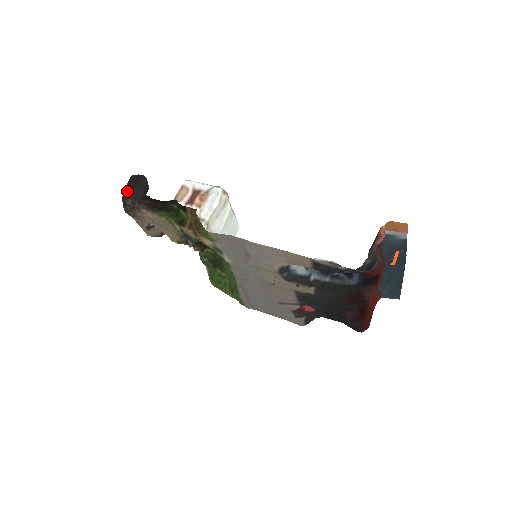
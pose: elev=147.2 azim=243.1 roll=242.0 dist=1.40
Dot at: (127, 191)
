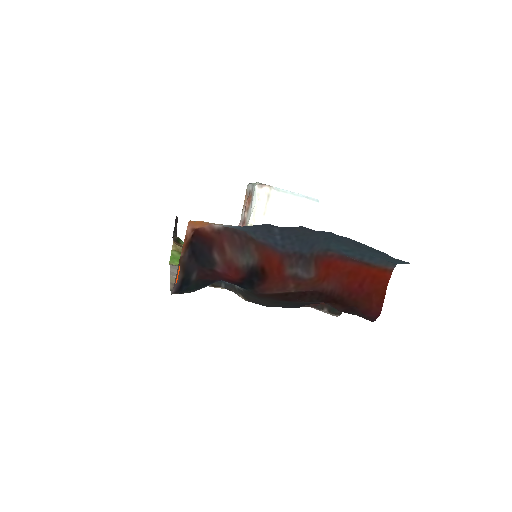
Dot at: (176, 232)
